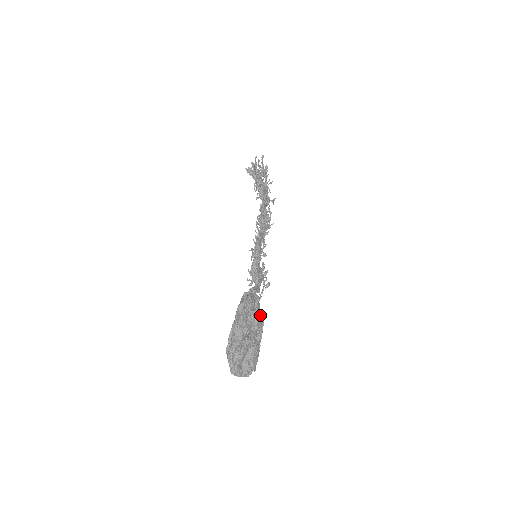
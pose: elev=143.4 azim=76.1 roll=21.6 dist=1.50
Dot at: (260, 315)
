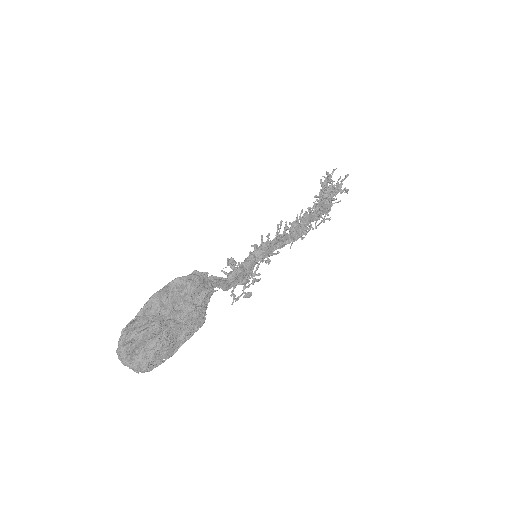
Dot at: (200, 309)
